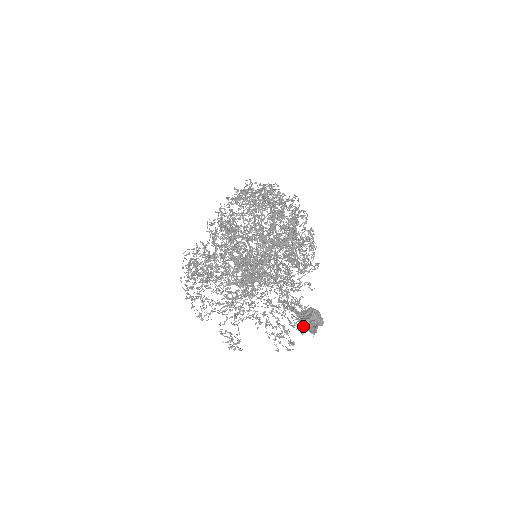
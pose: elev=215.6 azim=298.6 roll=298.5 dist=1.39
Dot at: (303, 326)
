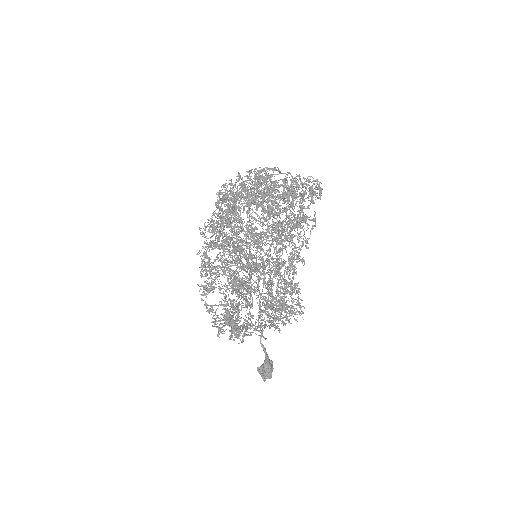
Dot at: occluded
